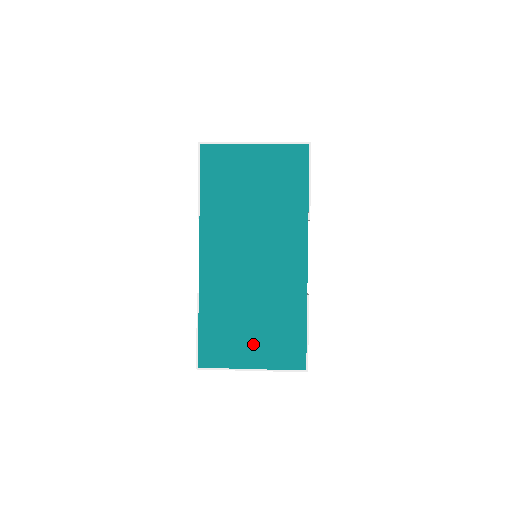
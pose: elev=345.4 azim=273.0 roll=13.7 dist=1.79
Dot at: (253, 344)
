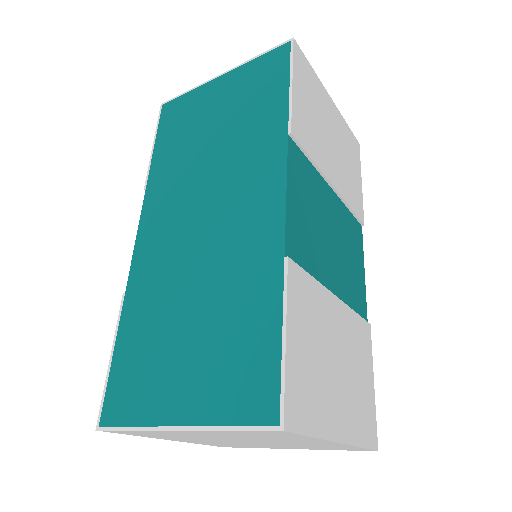
Dot at: (185, 371)
